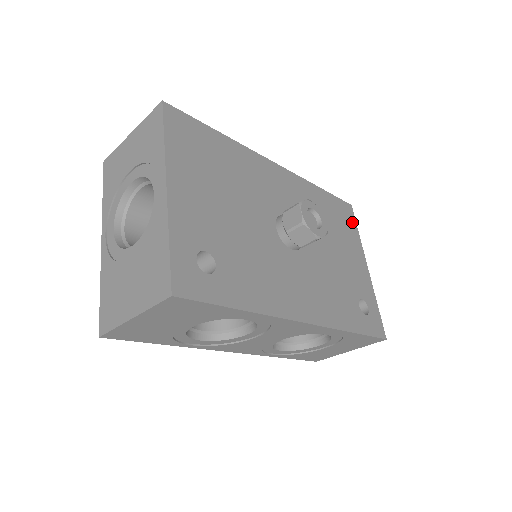
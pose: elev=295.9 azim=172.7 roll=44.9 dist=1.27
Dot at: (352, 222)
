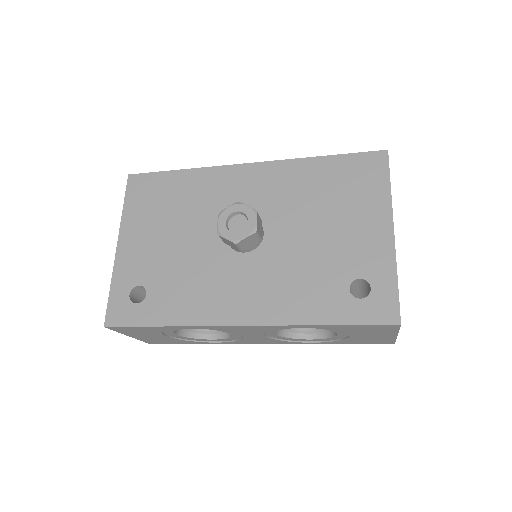
Dot at: (379, 176)
